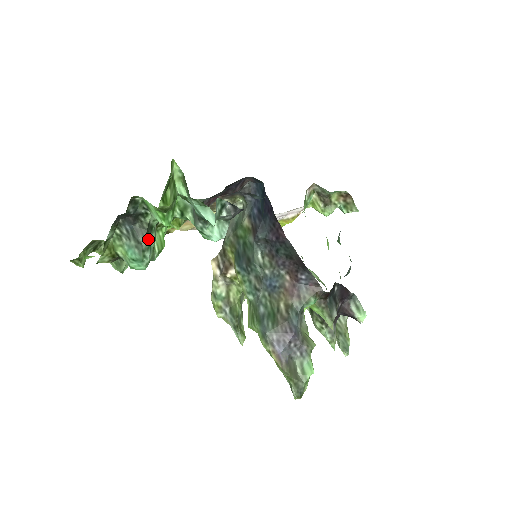
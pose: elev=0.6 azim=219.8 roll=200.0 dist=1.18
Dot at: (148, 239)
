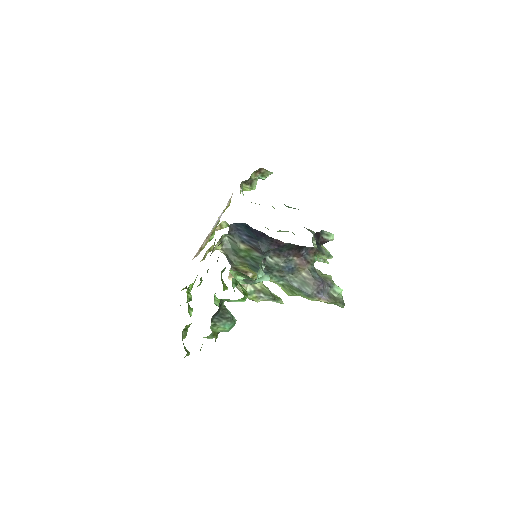
Dot at: (229, 312)
